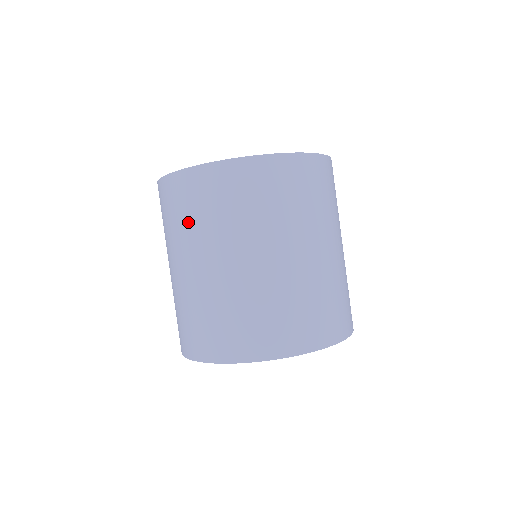
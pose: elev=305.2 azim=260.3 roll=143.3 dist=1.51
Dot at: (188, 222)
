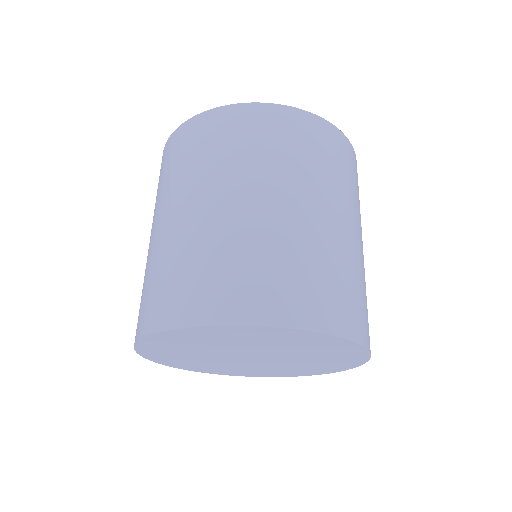
Dot at: (177, 170)
